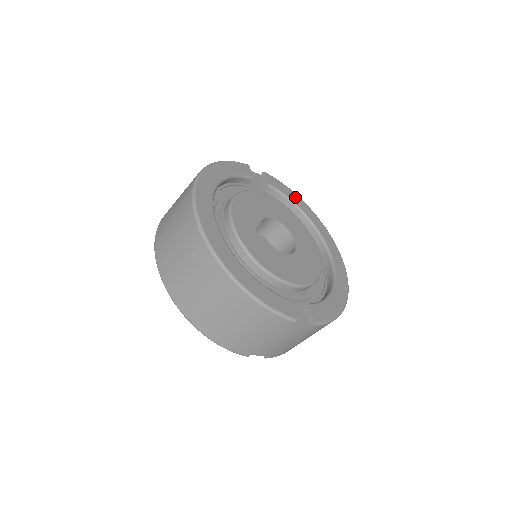
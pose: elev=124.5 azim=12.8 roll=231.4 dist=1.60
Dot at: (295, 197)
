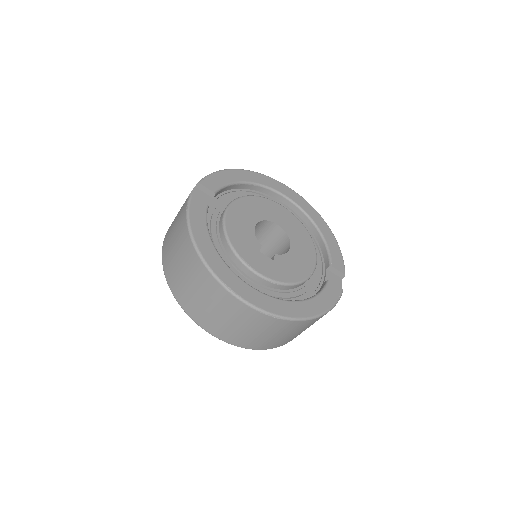
Dot at: (229, 175)
